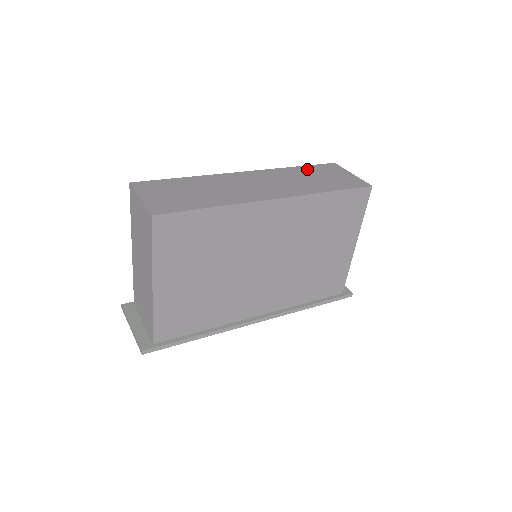
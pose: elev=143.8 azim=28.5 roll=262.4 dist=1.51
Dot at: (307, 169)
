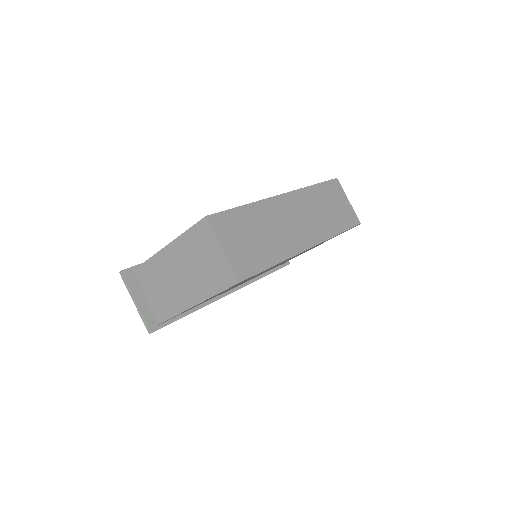
Dot at: (322, 190)
